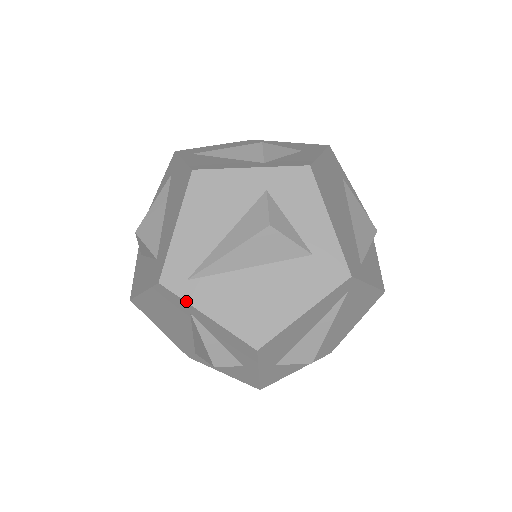
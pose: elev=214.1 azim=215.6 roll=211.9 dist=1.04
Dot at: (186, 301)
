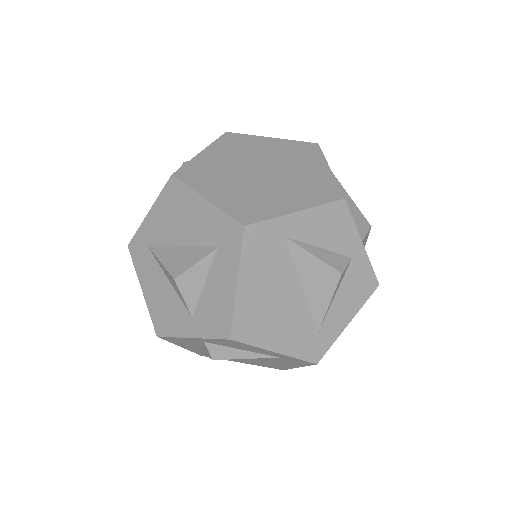
Dot at: (274, 217)
